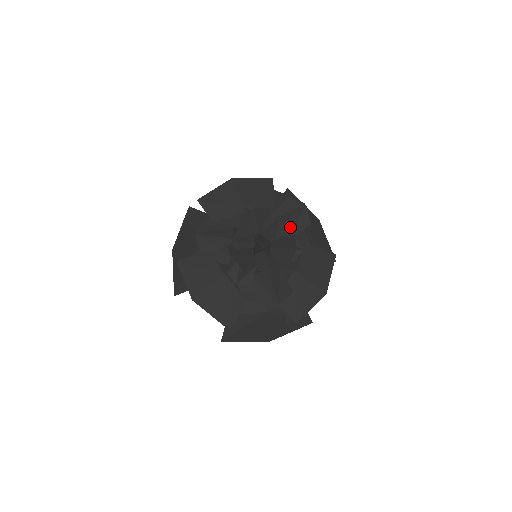
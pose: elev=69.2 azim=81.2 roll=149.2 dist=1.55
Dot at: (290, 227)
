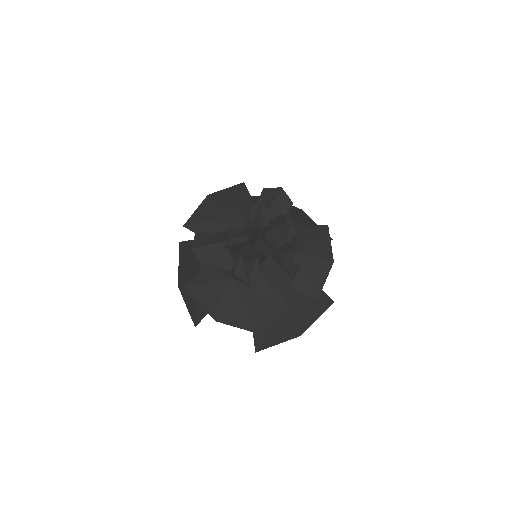
Dot at: (275, 212)
